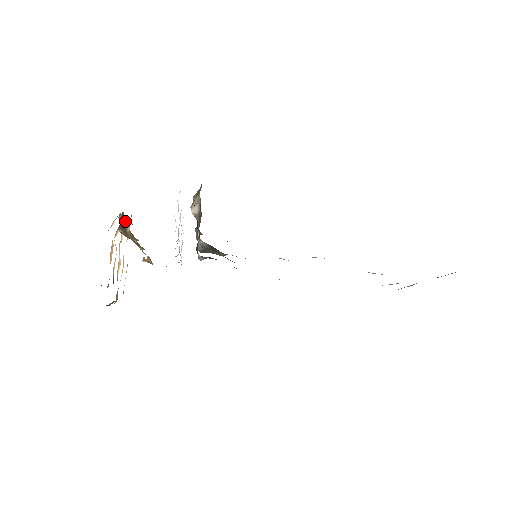
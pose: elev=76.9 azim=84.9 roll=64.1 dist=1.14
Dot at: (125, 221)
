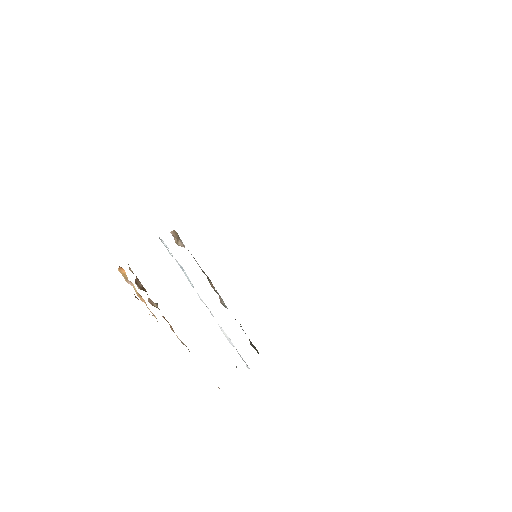
Dot at: (144, 288)
